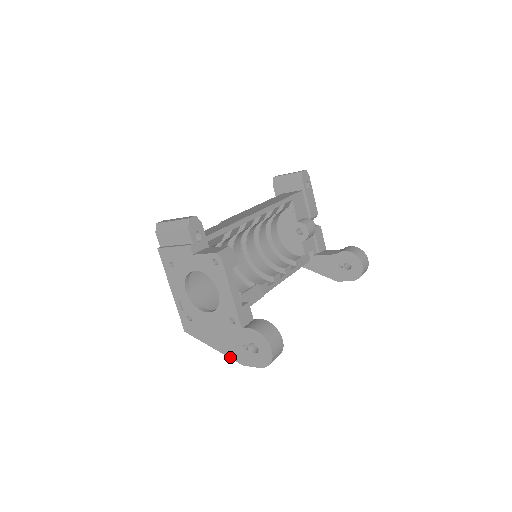
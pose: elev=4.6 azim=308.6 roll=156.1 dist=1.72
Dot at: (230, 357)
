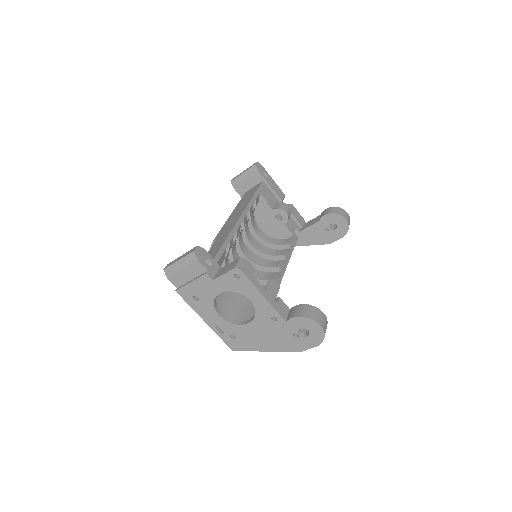
Dot at: (285, 351)
